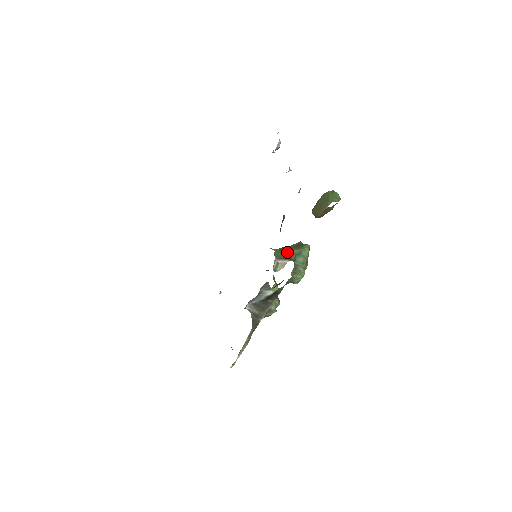
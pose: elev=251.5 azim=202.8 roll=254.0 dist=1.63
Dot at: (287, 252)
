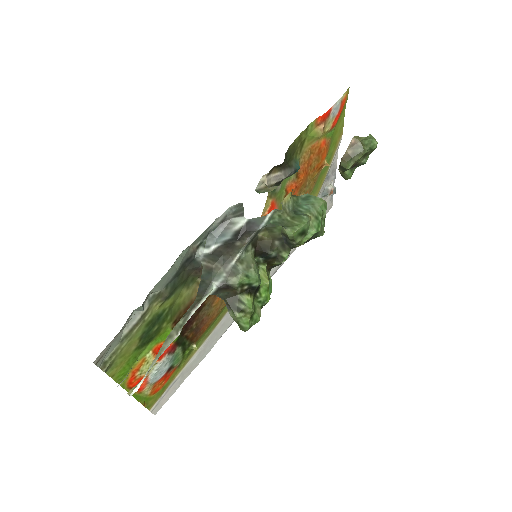
Dot at: occluded
